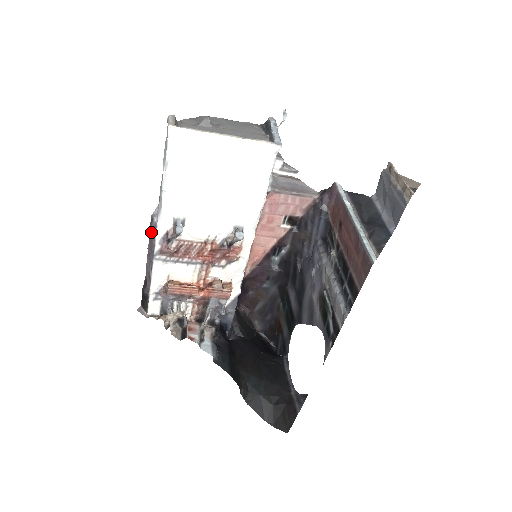
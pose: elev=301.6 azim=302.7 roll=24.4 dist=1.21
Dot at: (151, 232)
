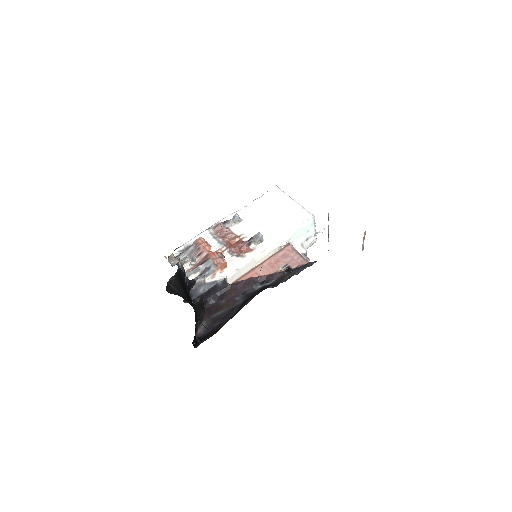
Dot at: occluded
